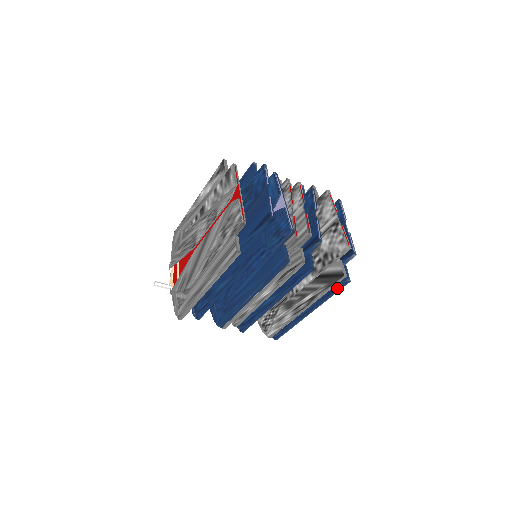
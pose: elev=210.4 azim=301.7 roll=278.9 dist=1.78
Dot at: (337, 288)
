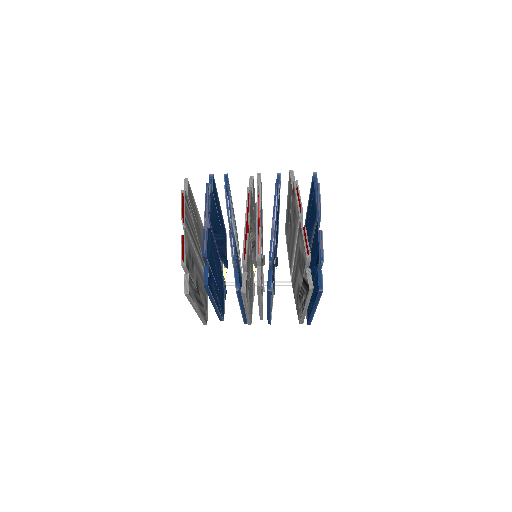
Dot at: (316, 295)
